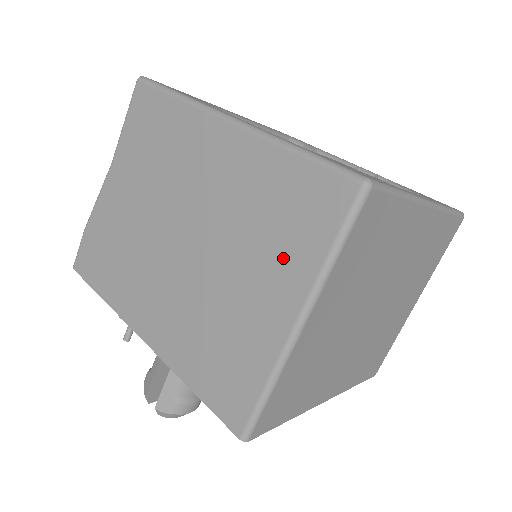
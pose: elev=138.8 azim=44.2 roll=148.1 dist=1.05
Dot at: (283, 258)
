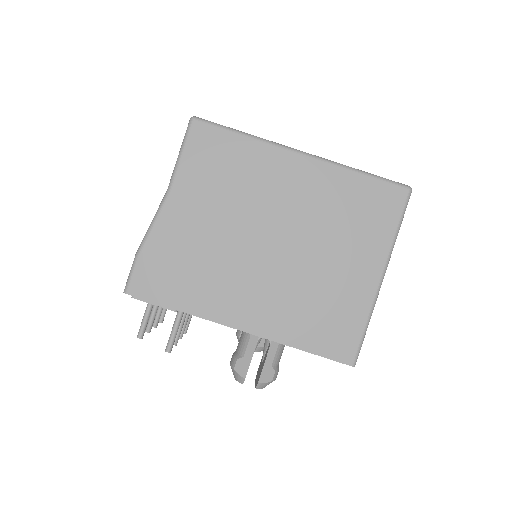
Dot at: (365, 240)
